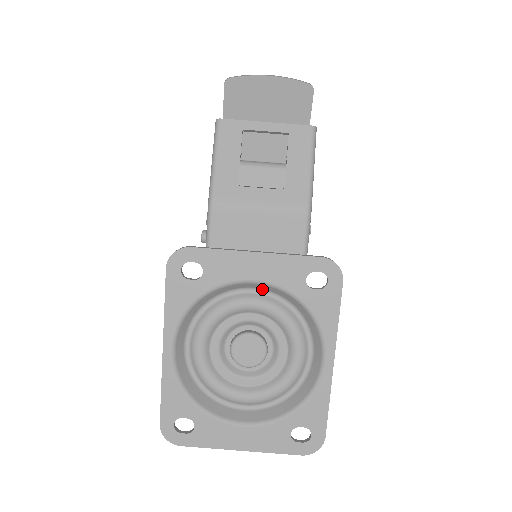
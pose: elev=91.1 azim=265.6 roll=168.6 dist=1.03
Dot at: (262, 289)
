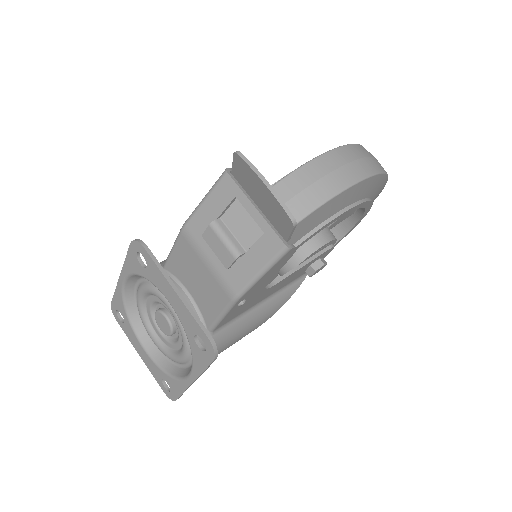
Dot at: occluded
